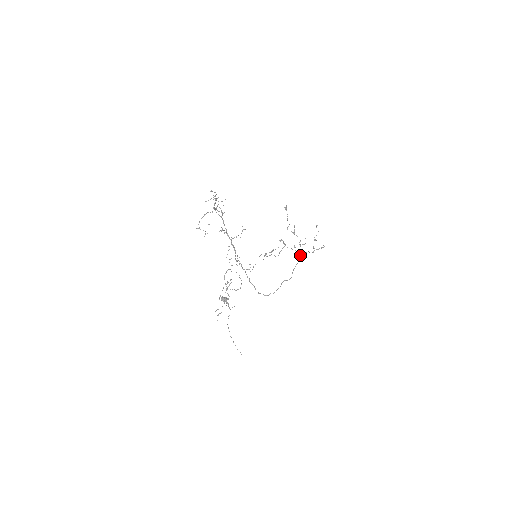
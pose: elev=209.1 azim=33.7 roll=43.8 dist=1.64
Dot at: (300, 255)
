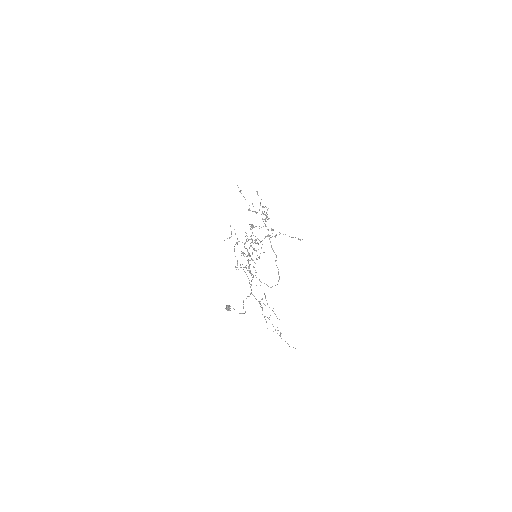
Dot at: (267, 229)
